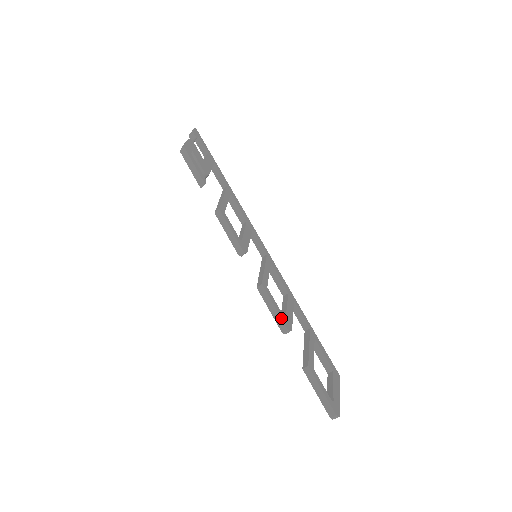
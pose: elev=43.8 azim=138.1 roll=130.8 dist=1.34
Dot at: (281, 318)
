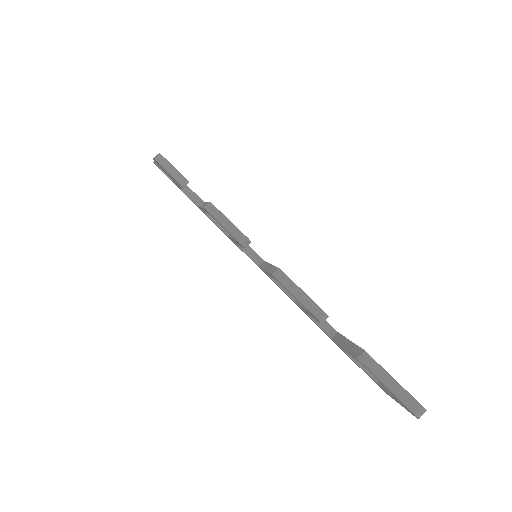
Dot at: (313, 301)
